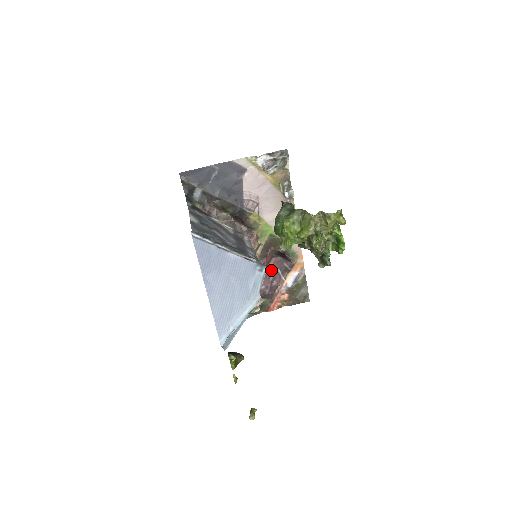
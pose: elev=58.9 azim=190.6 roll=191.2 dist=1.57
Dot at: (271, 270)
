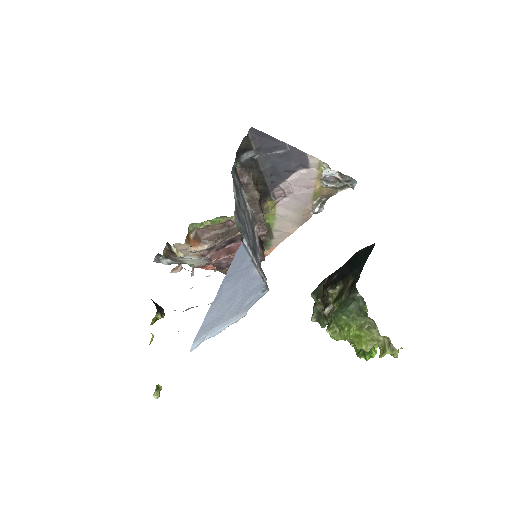
Dot at: occluded
